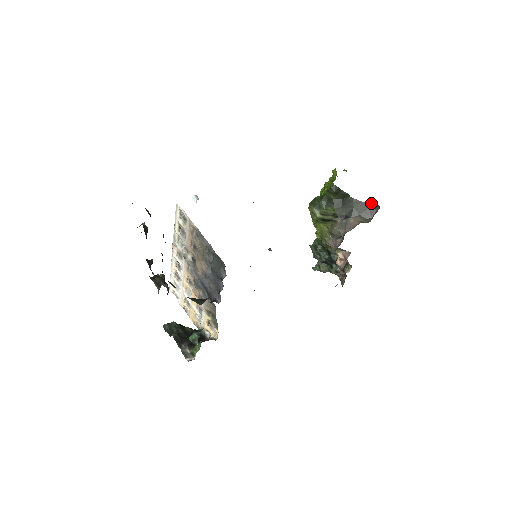
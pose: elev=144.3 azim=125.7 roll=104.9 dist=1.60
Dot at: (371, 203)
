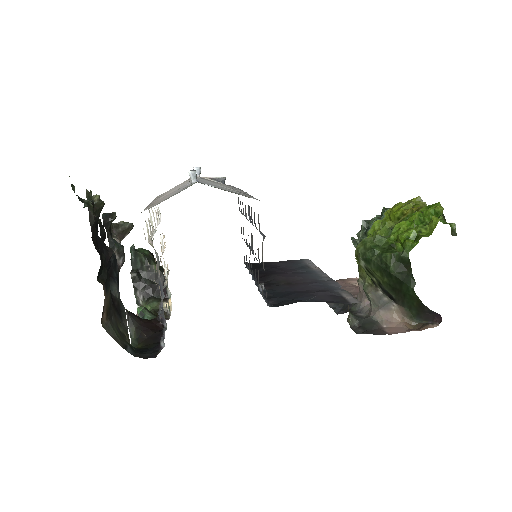
Dot at: occluded
